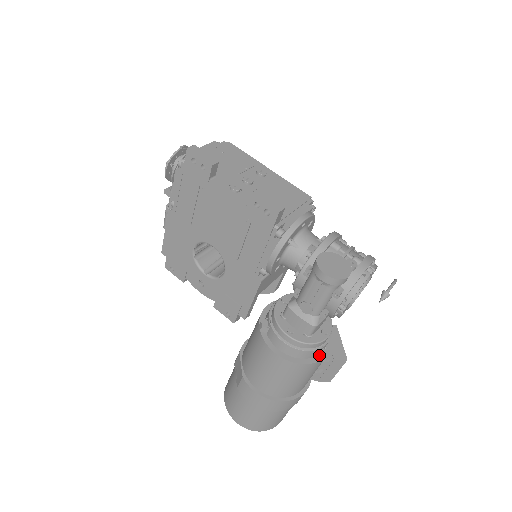
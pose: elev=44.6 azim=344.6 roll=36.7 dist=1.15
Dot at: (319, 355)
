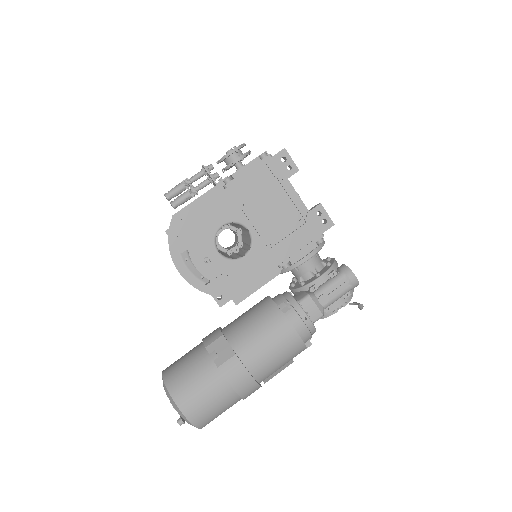
Dot at: (310, 342)
